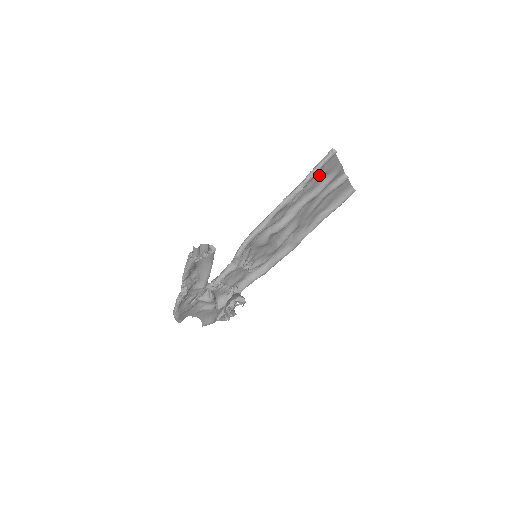
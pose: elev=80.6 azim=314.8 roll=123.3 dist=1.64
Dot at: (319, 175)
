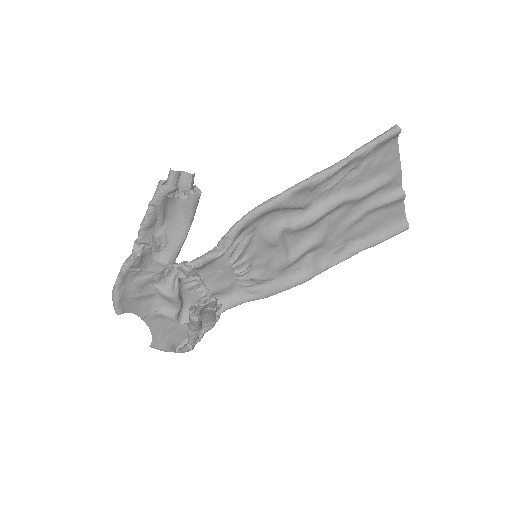
Dot at: (369, 164)
